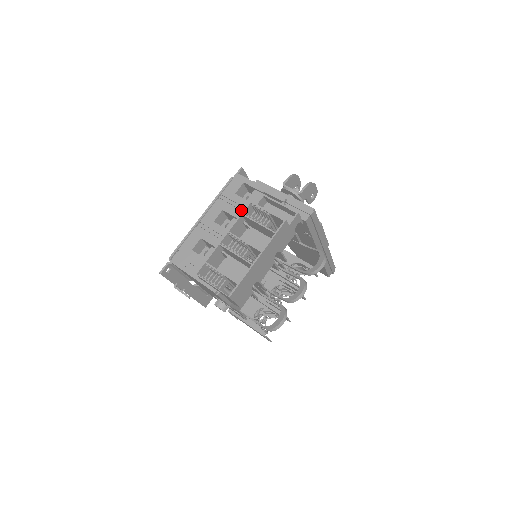
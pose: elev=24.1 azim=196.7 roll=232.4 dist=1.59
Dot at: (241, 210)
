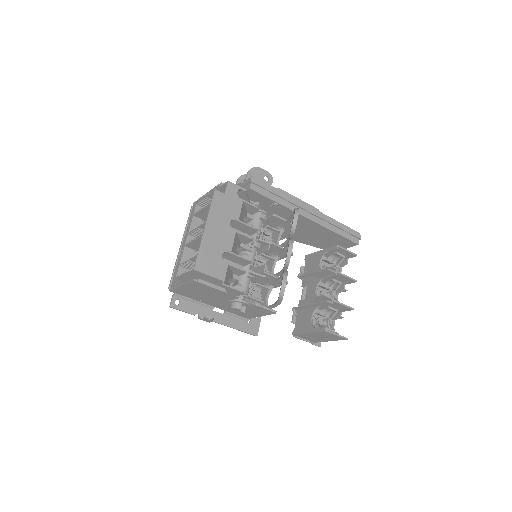
Dot at: occluded
